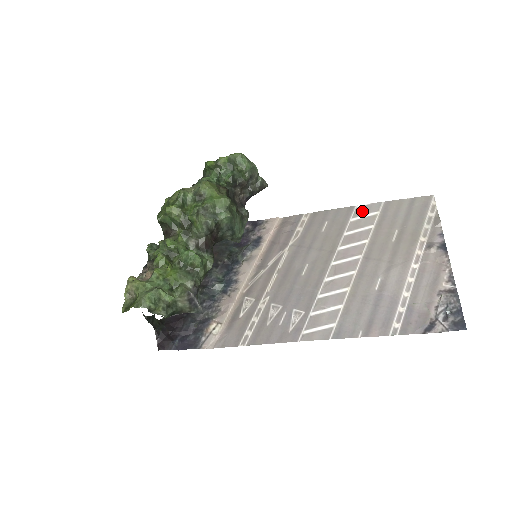
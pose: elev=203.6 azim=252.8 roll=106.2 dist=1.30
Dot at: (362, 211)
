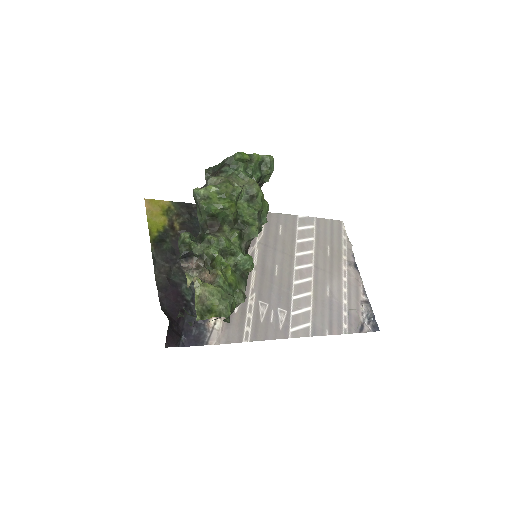
Dot at: (304, 222)
